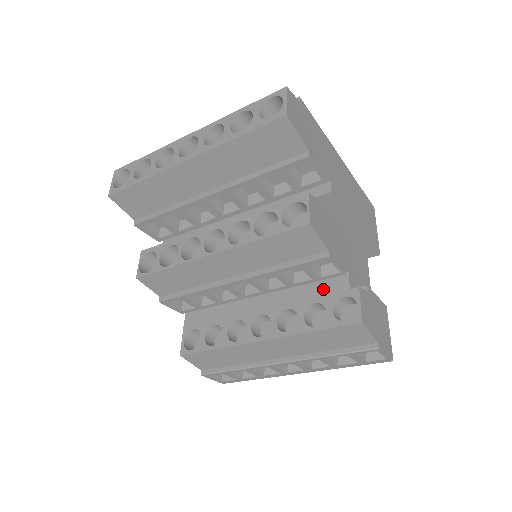
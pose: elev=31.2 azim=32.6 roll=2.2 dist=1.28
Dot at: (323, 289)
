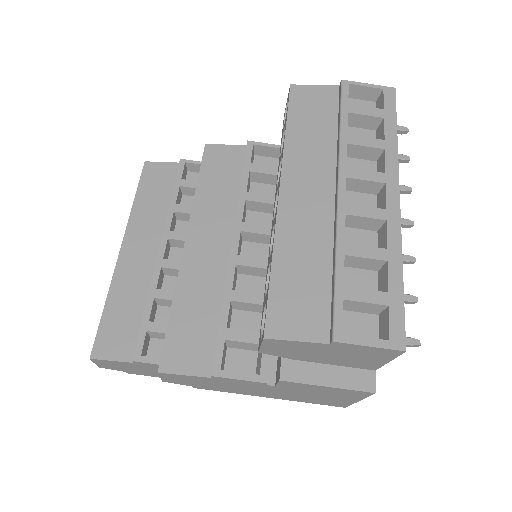
Dot at: occluded
